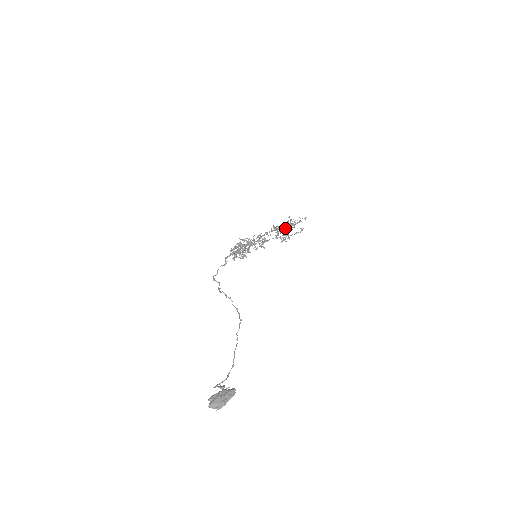
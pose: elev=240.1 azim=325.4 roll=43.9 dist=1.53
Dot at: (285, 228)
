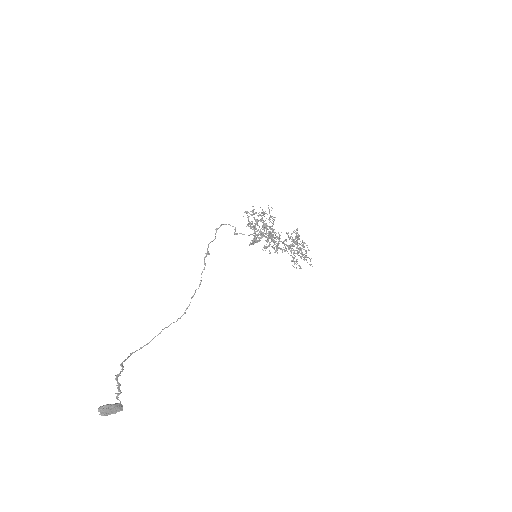
Dot at: occluded
